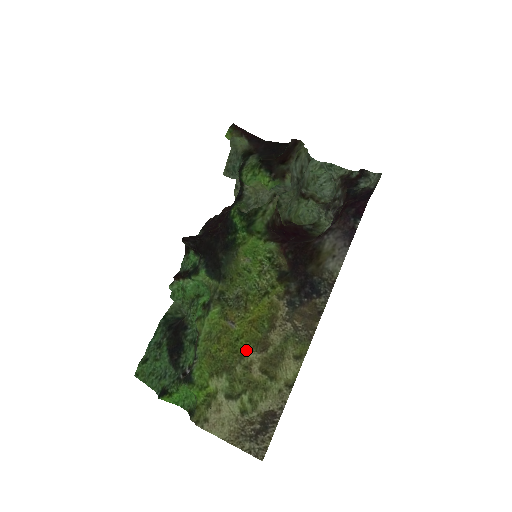
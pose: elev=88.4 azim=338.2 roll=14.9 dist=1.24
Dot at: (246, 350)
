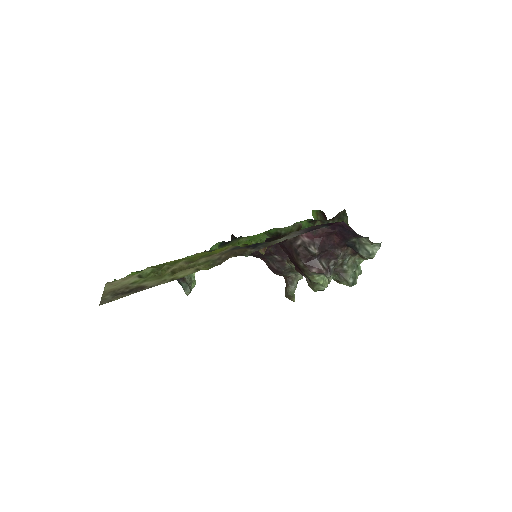
Dot at: (182, 261)
